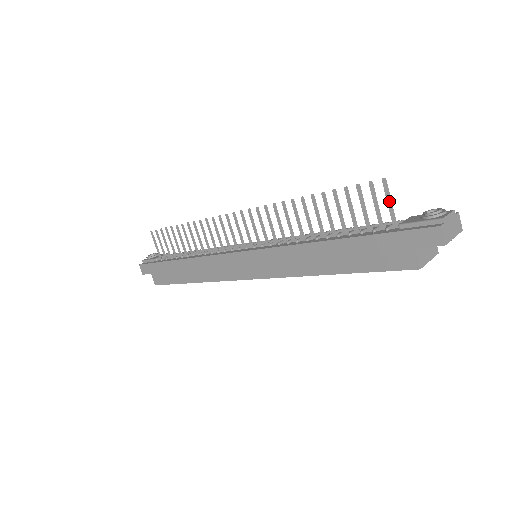
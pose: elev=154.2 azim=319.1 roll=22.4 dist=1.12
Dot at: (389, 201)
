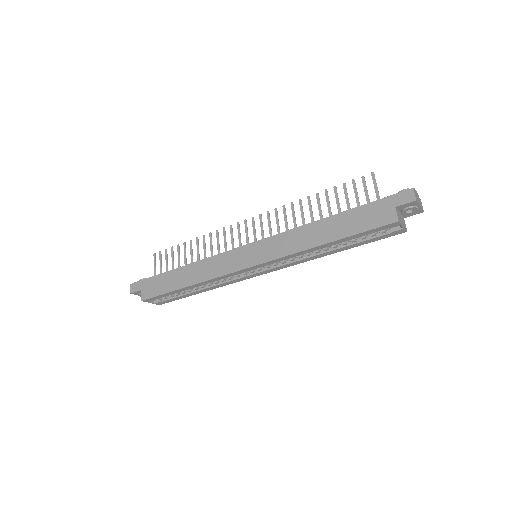
Dot at: (376, 186)
